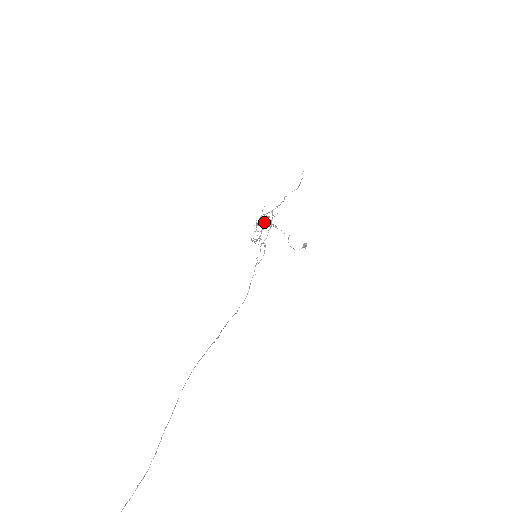
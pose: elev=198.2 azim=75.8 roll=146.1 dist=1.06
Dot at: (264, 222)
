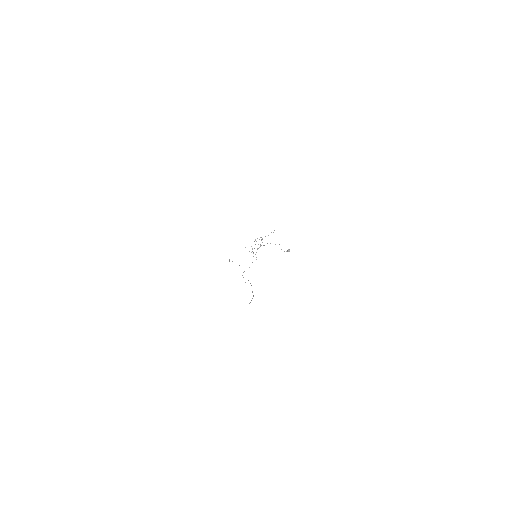
Dot at: occluded
